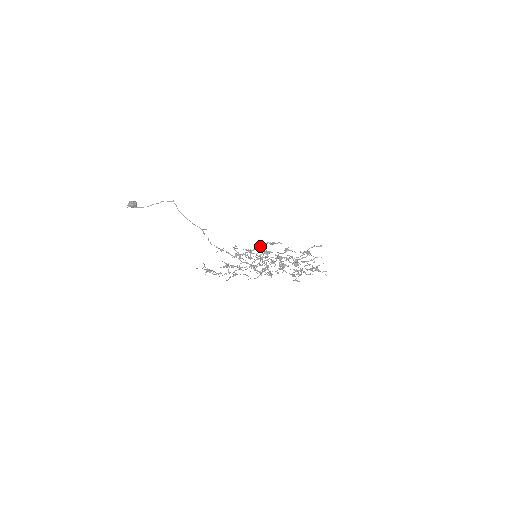
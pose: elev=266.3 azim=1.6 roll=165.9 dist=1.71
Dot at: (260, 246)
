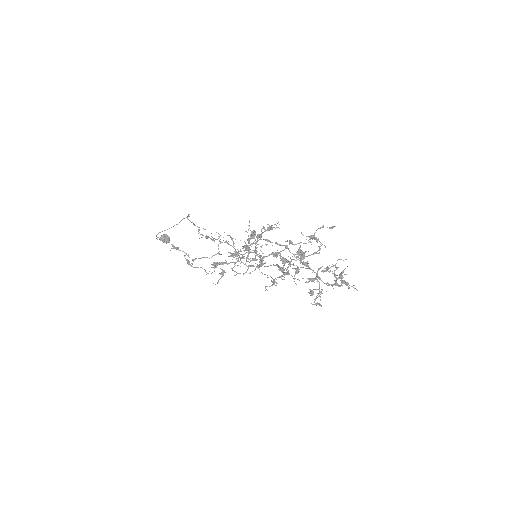
Dot at: (257, 237)
